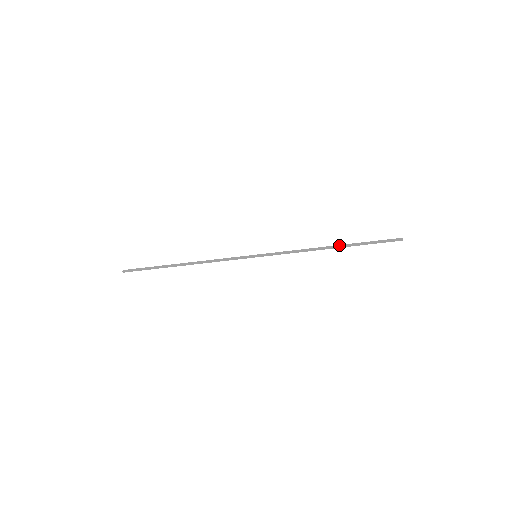
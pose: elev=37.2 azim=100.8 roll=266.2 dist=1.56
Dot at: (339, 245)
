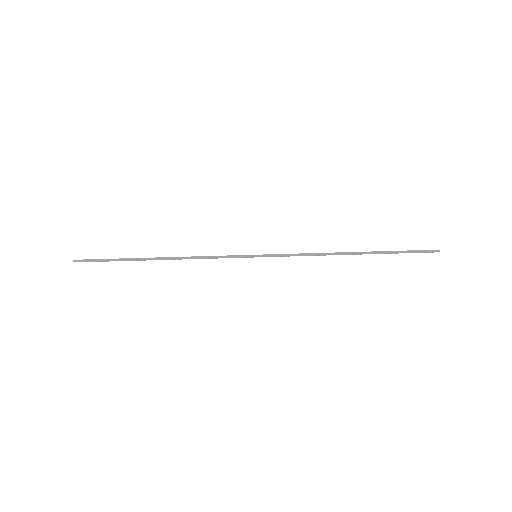
Dot at: occluded
